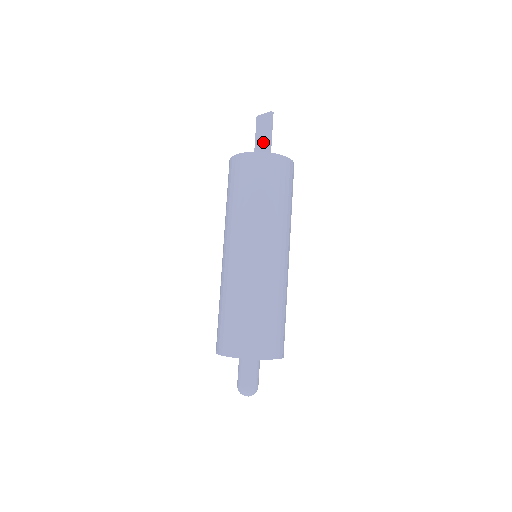
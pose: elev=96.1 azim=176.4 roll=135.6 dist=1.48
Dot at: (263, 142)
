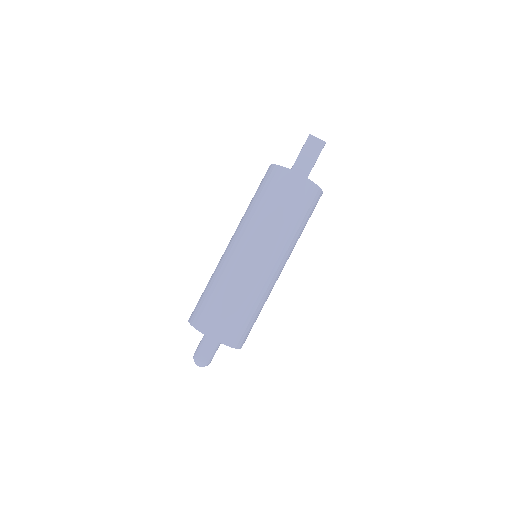
Dot at: (307, 163)
